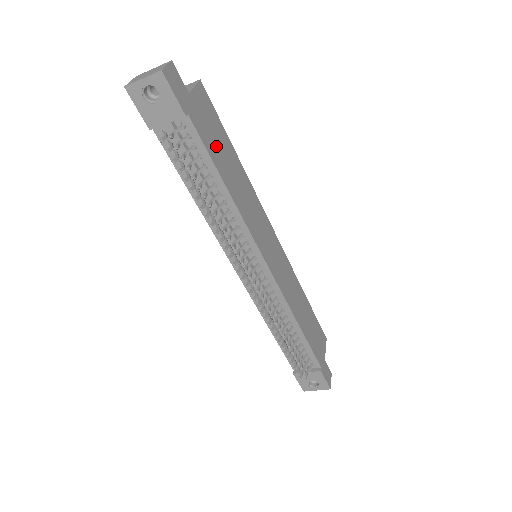
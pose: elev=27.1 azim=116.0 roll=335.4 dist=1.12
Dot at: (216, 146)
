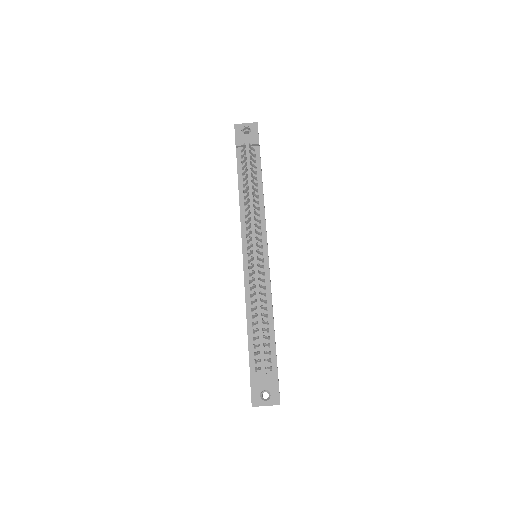
Dot at: occluded
